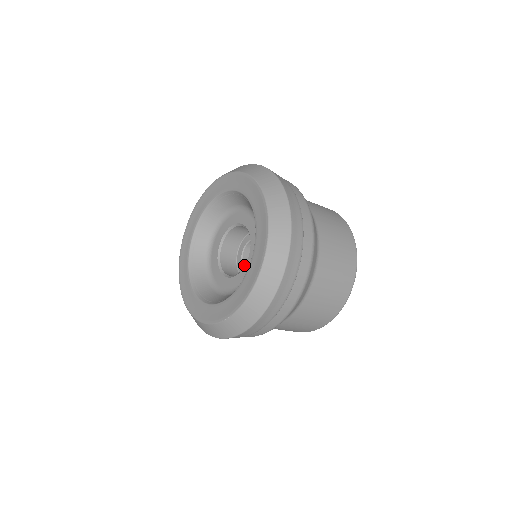
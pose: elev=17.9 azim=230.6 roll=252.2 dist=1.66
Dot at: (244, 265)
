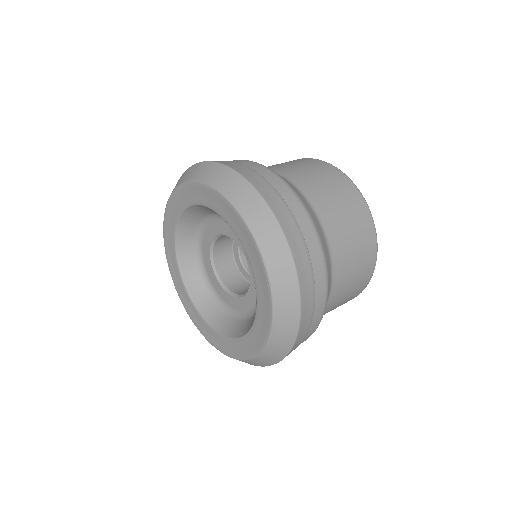
Dot at: (241, 255)
